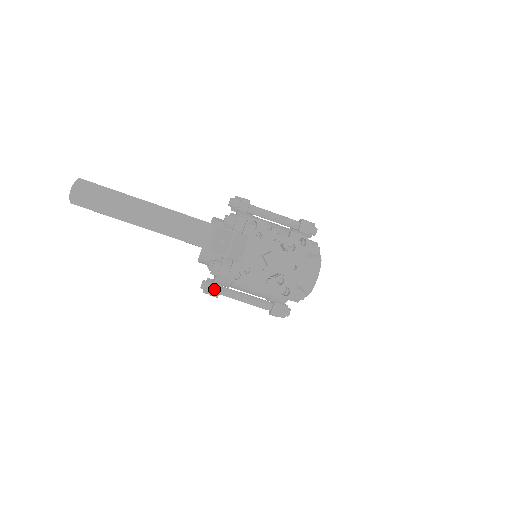
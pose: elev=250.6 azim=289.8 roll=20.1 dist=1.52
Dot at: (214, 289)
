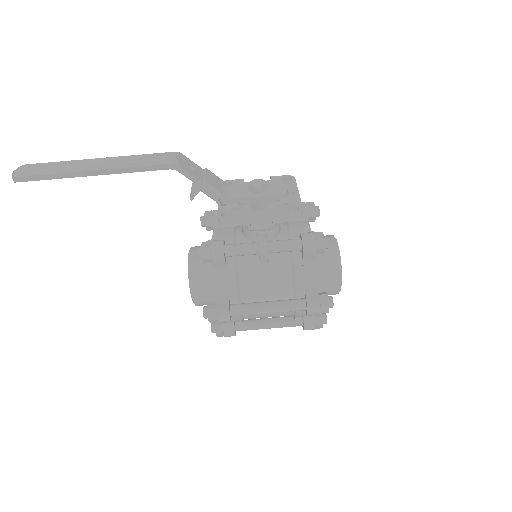
Dot at: (220, 303)
